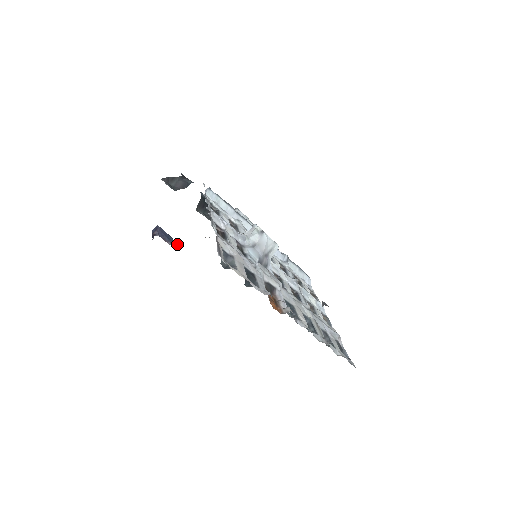
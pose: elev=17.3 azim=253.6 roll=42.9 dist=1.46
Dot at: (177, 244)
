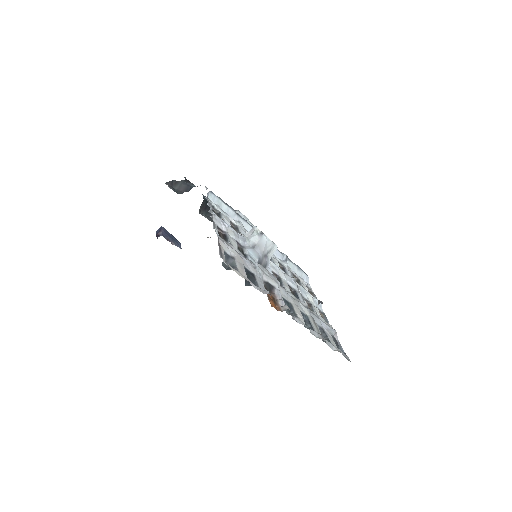
Dot at: (180, 244)
